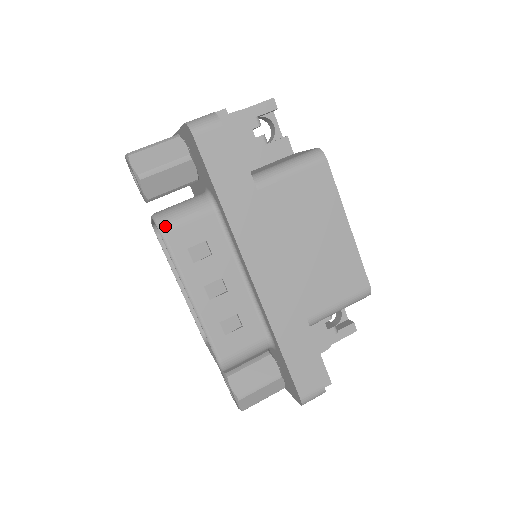
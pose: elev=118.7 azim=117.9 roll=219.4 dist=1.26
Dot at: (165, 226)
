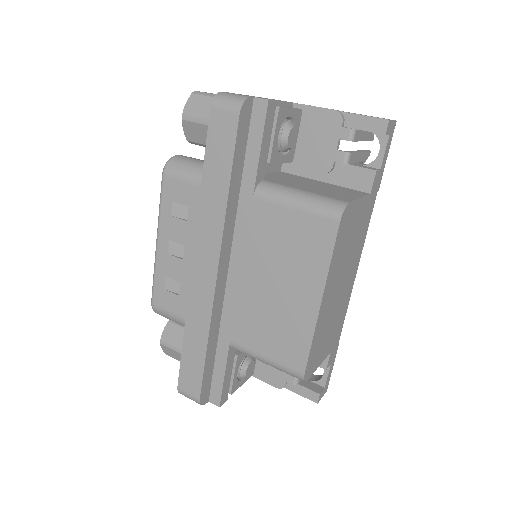
Dot at: (168, 170)
